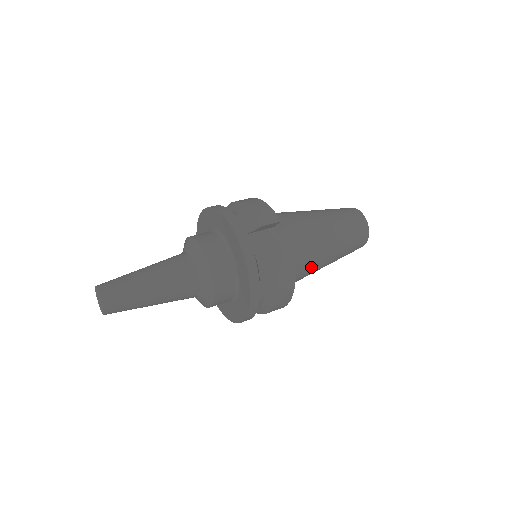
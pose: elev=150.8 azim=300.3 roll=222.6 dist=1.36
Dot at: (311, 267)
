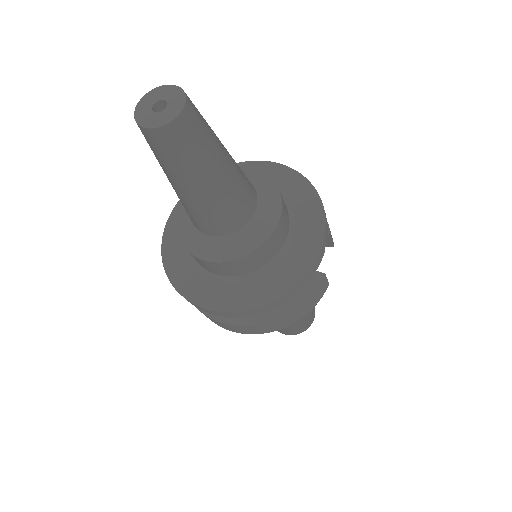
Dot at: occluded
